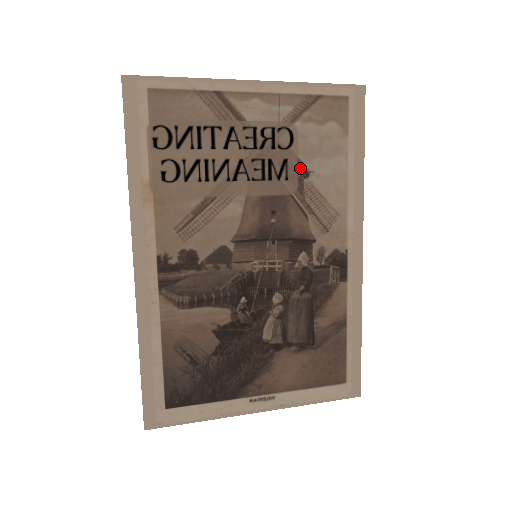
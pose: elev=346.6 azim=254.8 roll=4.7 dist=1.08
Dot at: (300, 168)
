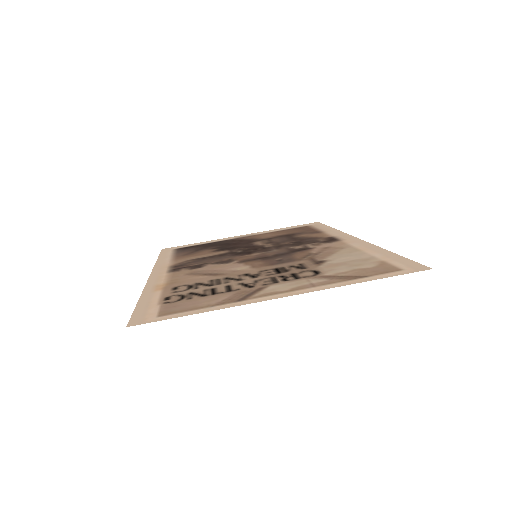
Dot at: (317, 264)
